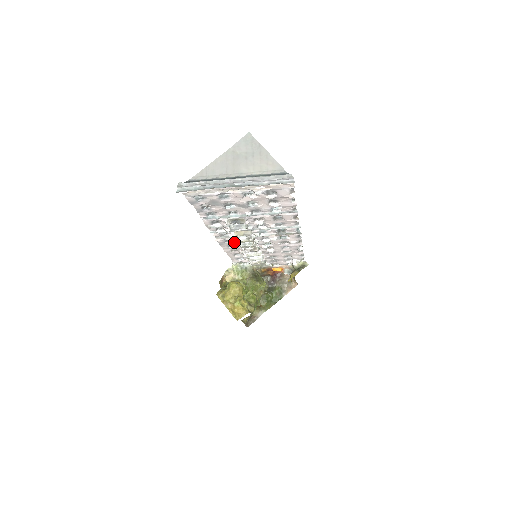
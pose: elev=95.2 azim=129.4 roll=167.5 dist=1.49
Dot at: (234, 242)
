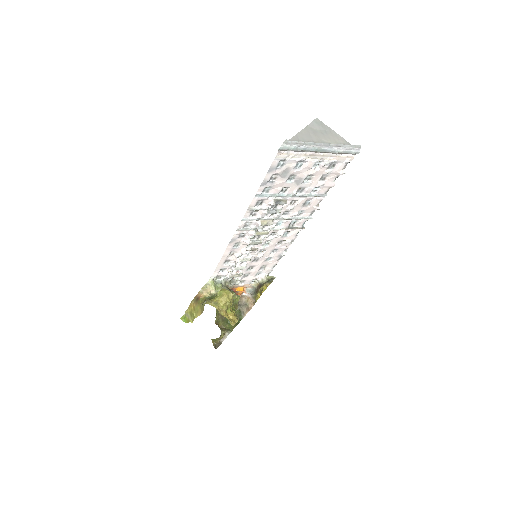
Dot at: (247, 237)
